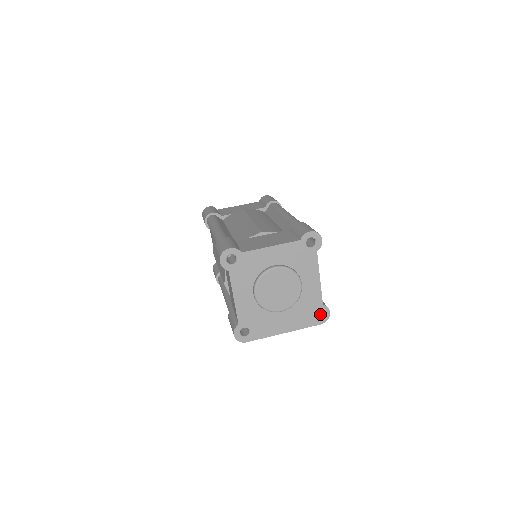
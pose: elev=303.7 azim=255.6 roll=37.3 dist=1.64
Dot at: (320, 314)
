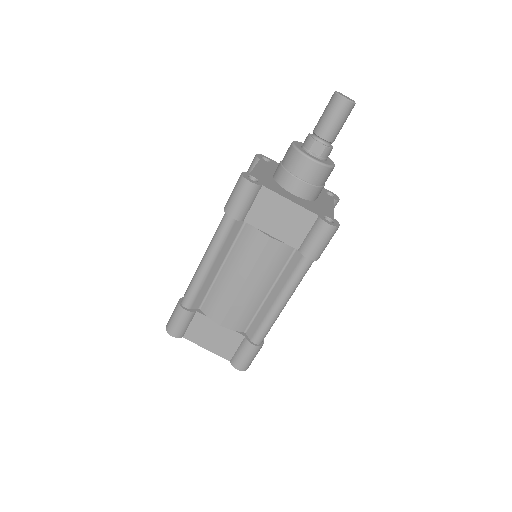
Dot at: occluded
